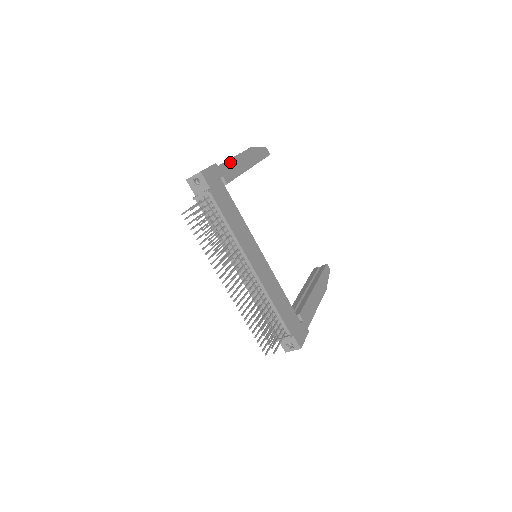
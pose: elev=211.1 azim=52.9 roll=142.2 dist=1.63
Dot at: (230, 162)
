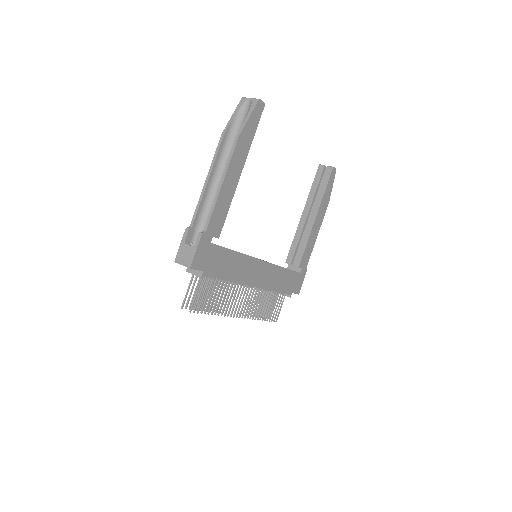
Dot at: (217, 204)
